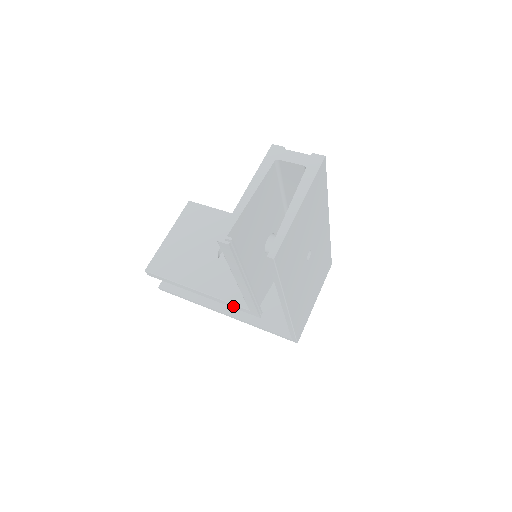
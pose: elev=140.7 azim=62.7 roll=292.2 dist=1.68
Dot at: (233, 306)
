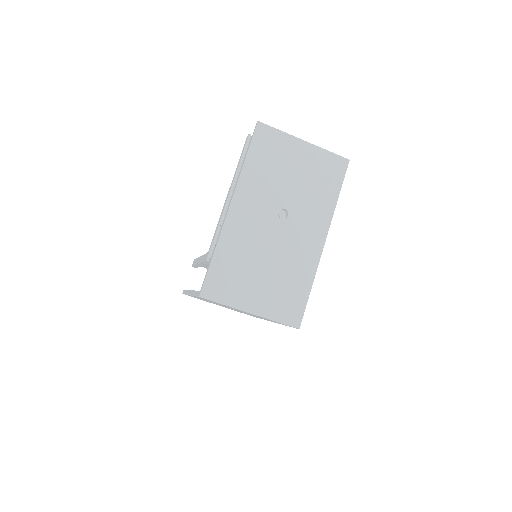
Dot at: occluded
